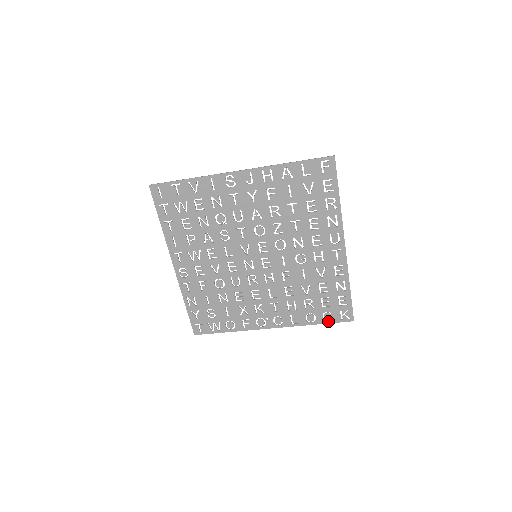
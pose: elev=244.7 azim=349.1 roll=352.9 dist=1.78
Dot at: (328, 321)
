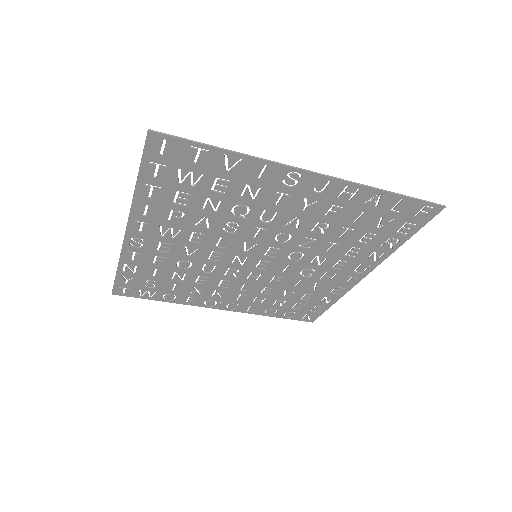
Dot at: (287, 317)
